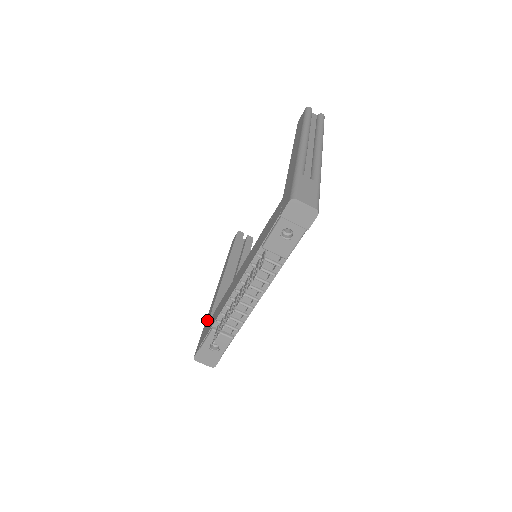
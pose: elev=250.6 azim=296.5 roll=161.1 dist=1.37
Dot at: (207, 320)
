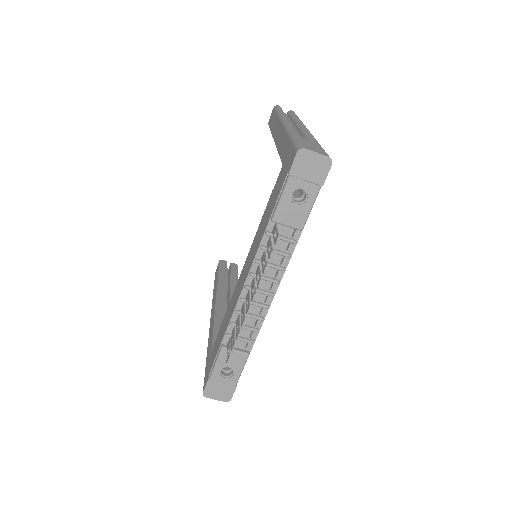
Dot at: (209, 349)
